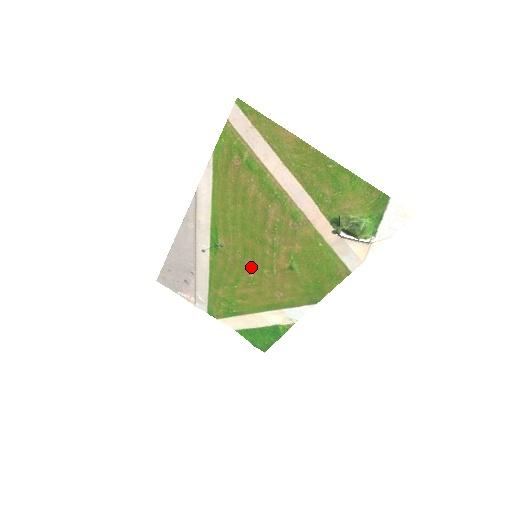
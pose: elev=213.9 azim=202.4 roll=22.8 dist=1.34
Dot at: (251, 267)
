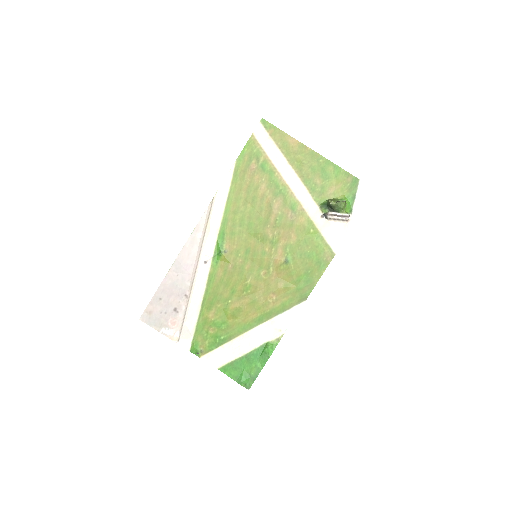
Dot at: (249, 271)
